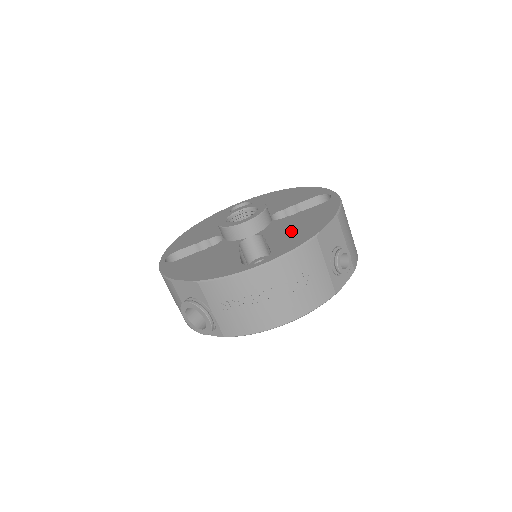
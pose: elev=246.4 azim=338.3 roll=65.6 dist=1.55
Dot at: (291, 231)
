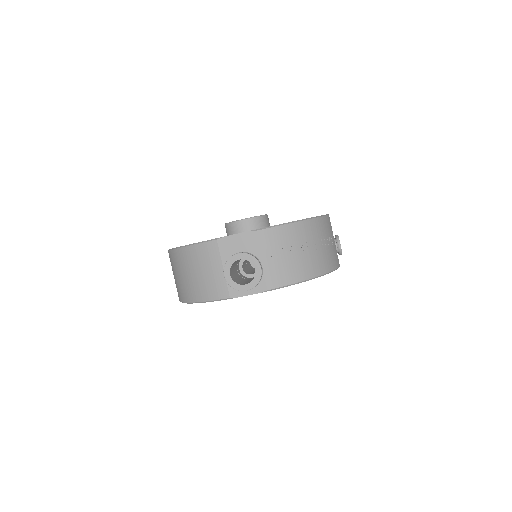
Dot at: occluded
